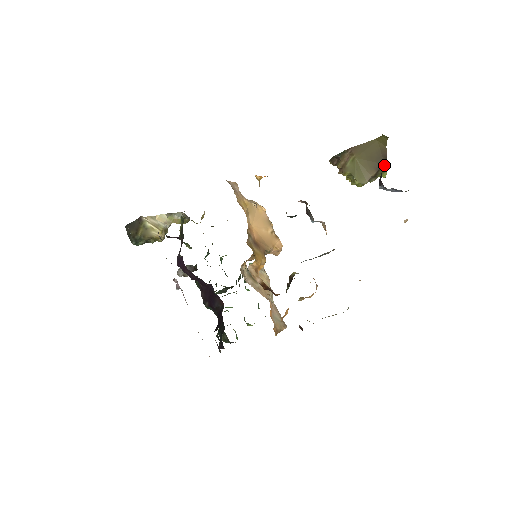
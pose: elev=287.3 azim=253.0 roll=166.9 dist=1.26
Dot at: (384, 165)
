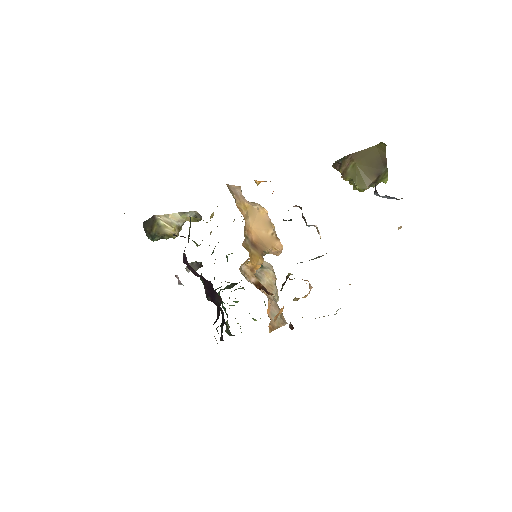
Dot at: (384, 171)
